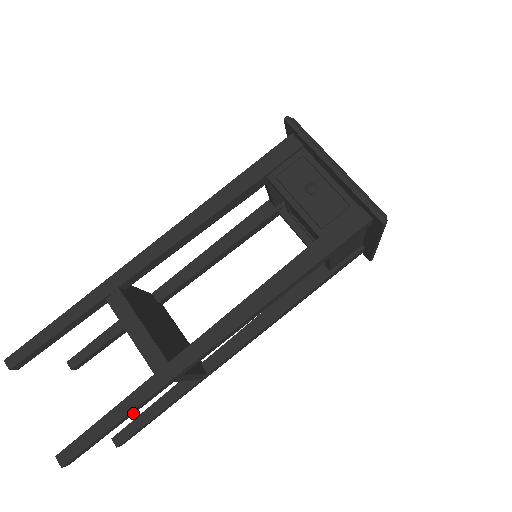
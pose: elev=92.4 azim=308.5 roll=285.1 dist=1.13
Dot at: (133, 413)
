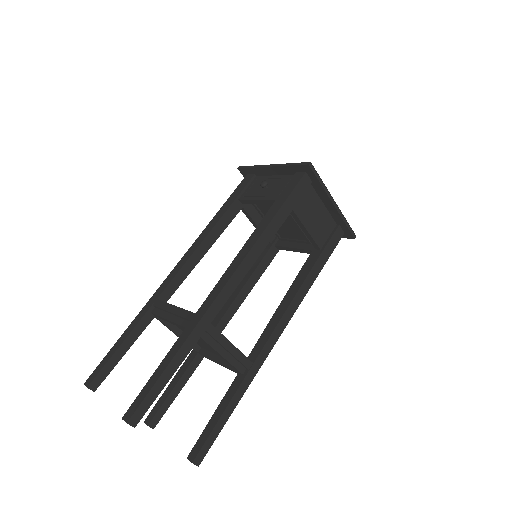
Dot at: (179, 364)
